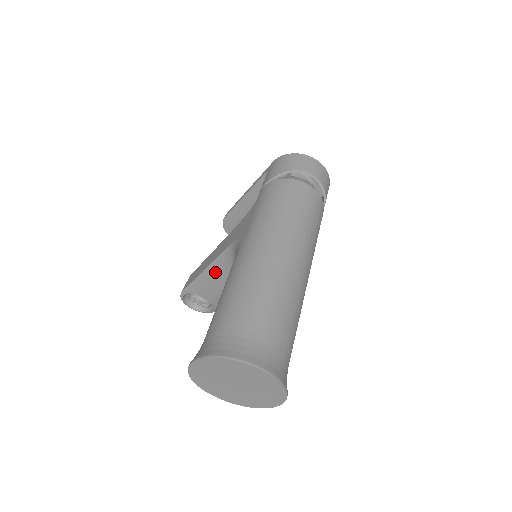
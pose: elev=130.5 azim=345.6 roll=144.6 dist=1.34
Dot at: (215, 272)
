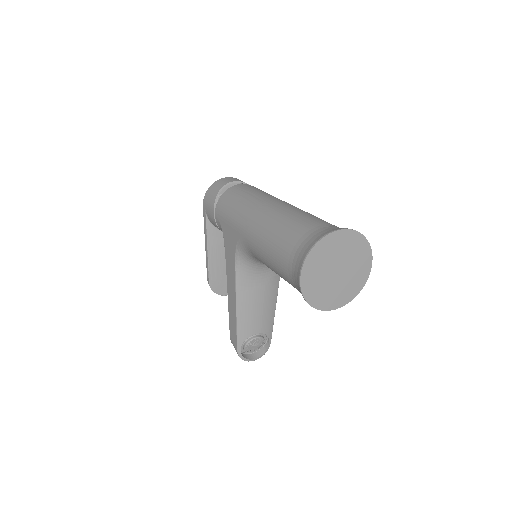
Dot at: (244, 297)
